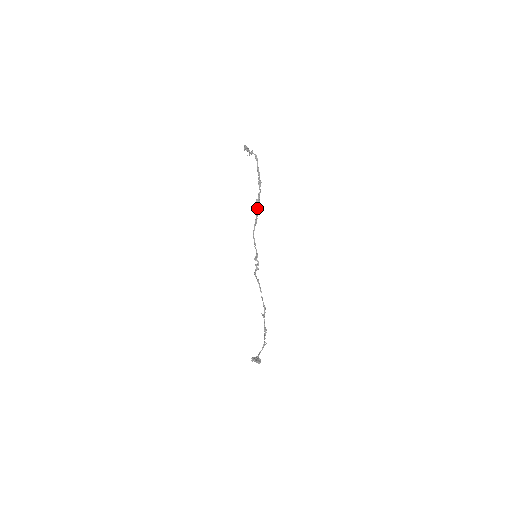
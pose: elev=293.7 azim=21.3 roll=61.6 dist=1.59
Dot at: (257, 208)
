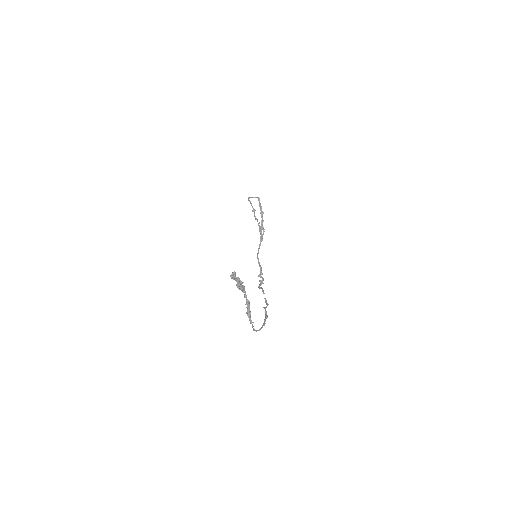
Dot at: (260, 233)
